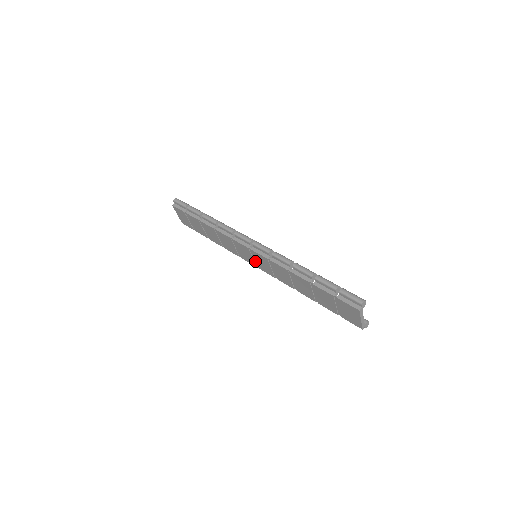
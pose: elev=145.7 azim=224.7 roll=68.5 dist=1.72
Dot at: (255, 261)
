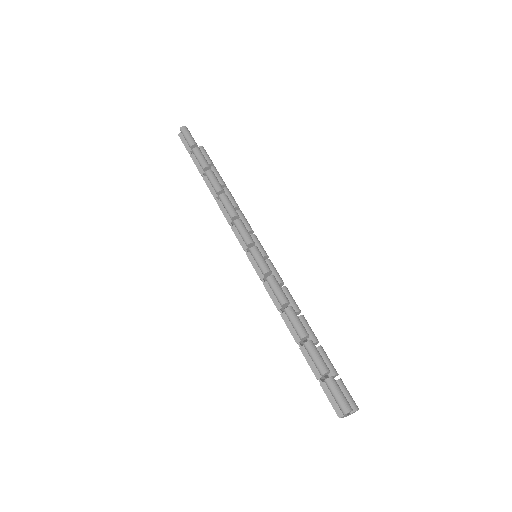
Dot at: occluded
